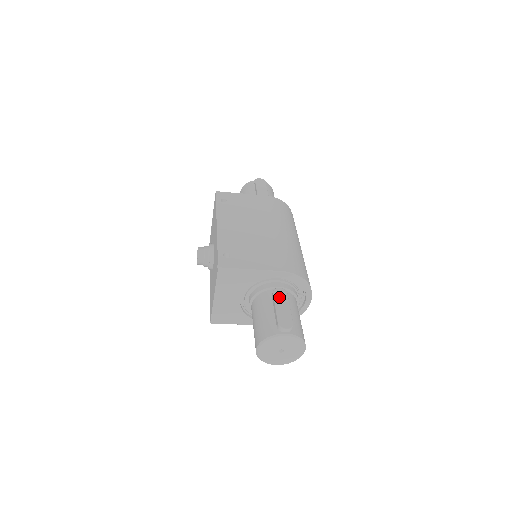
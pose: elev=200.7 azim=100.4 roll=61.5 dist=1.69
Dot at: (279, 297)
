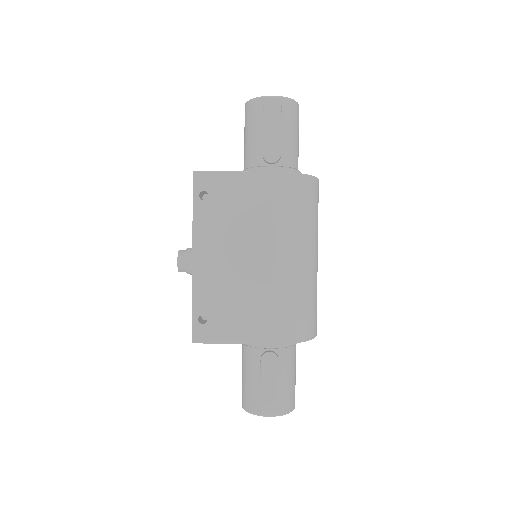
Dot at: (267, 368)
